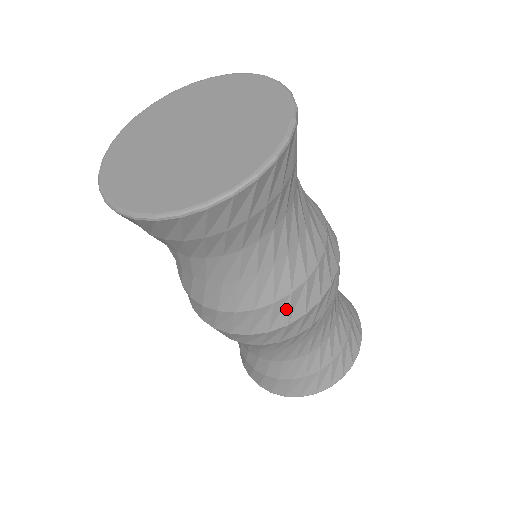
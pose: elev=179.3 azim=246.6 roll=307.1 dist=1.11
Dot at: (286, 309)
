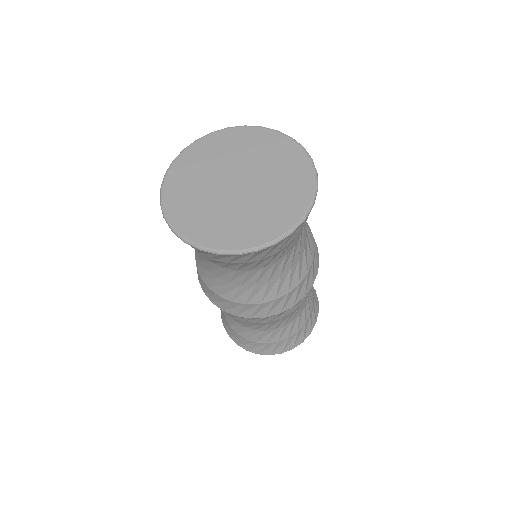
Dot at: (282, 303)
